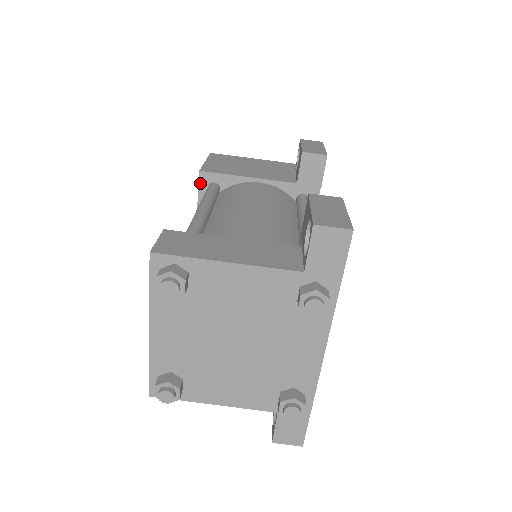
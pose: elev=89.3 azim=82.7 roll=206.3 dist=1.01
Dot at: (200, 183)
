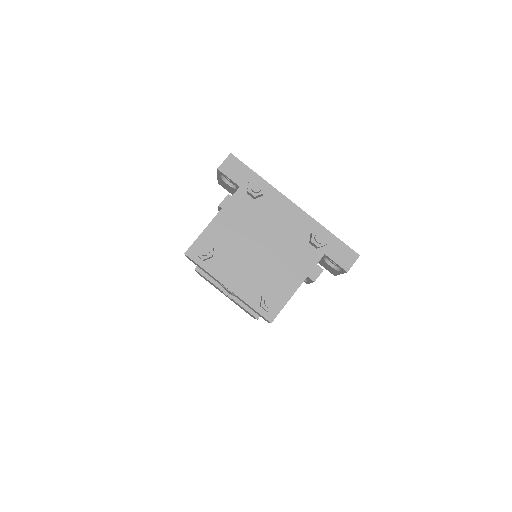
Dot at: (201, 273)
